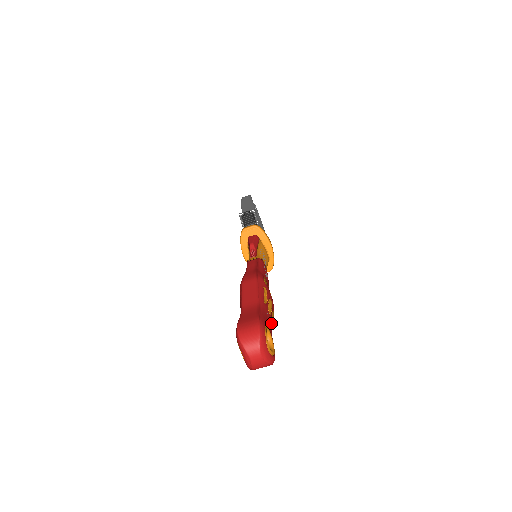
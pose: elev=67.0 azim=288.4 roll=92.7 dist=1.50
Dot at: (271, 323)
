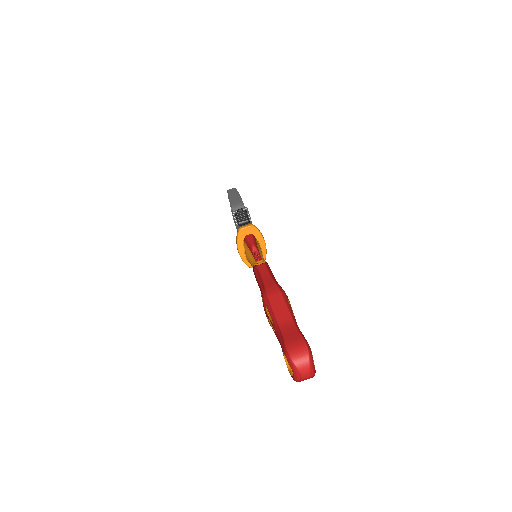
Dot at: occluded
